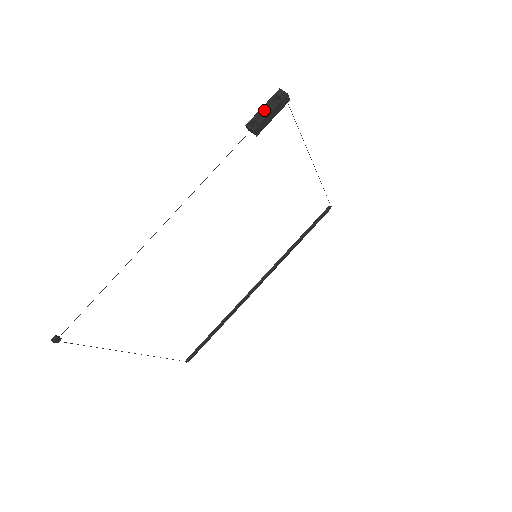
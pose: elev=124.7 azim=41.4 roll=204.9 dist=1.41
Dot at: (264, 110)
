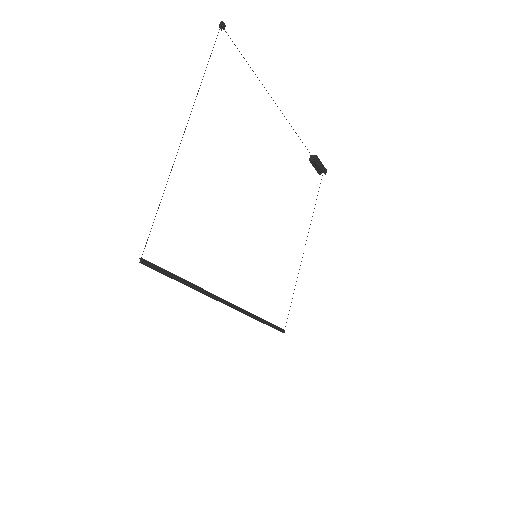
Dot at: occluded
